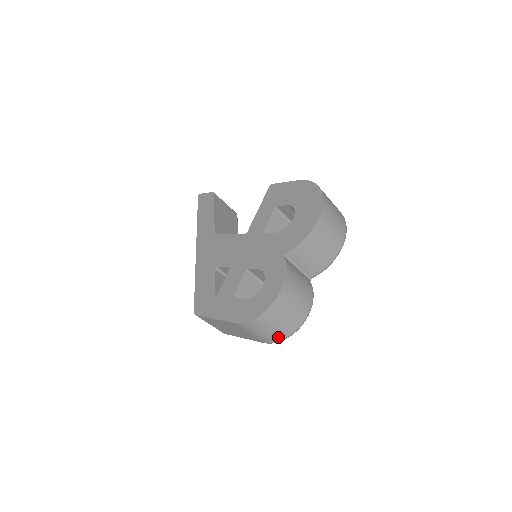
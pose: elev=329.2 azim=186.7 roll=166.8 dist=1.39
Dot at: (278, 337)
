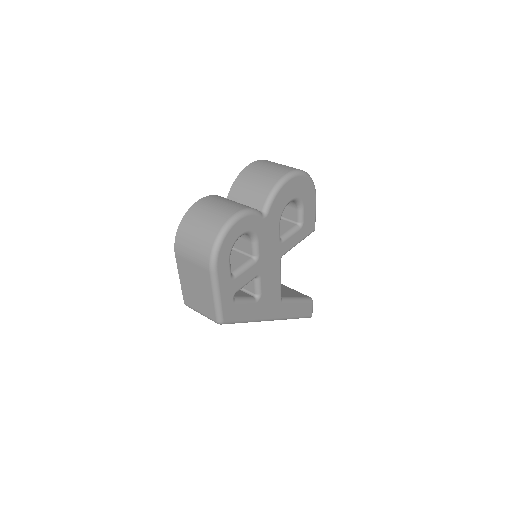
Dot at: (207, 245)
